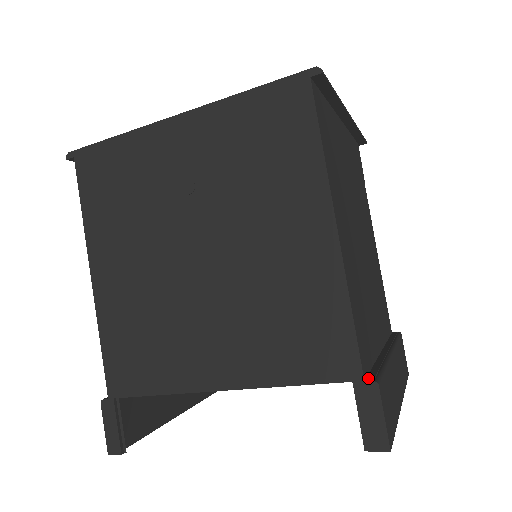
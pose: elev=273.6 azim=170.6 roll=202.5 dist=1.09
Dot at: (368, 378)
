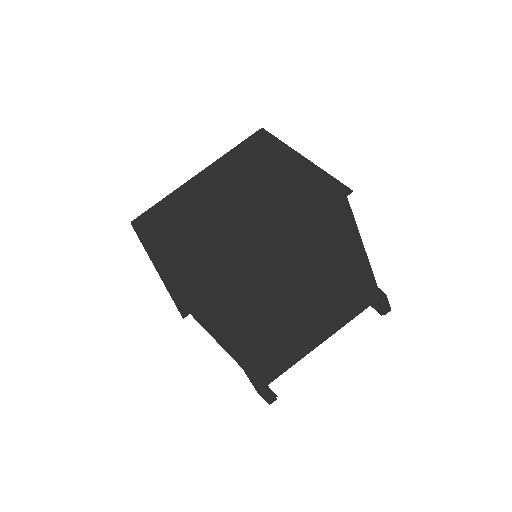
Dot at: occluded
